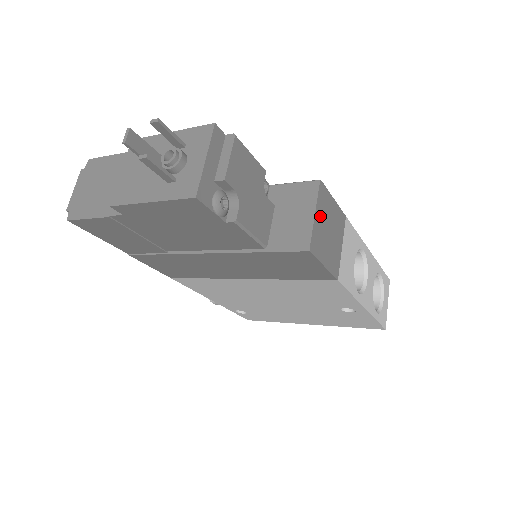
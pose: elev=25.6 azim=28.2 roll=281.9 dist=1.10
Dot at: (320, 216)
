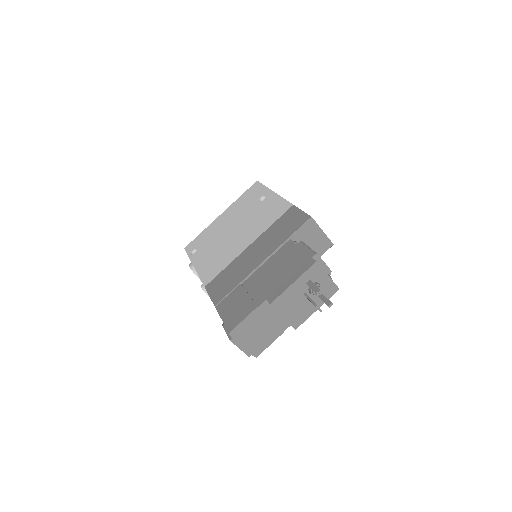
Dot at: occluded
